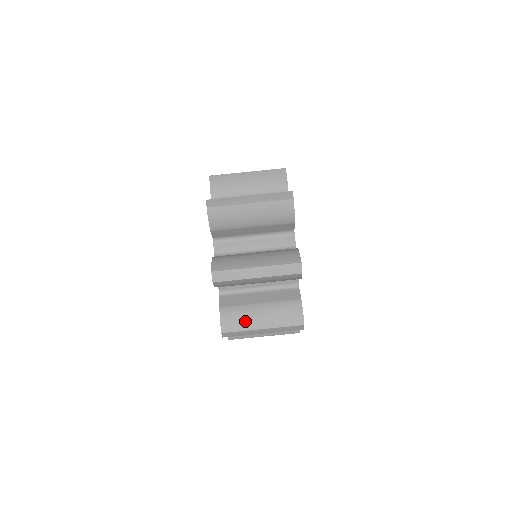
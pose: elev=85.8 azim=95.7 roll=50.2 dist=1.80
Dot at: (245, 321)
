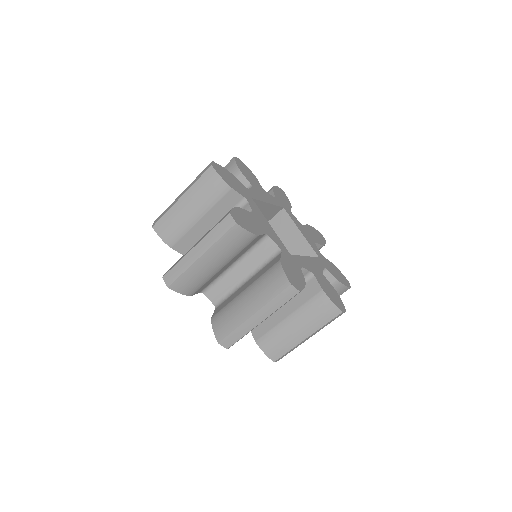
Dot at: (286, 341)
